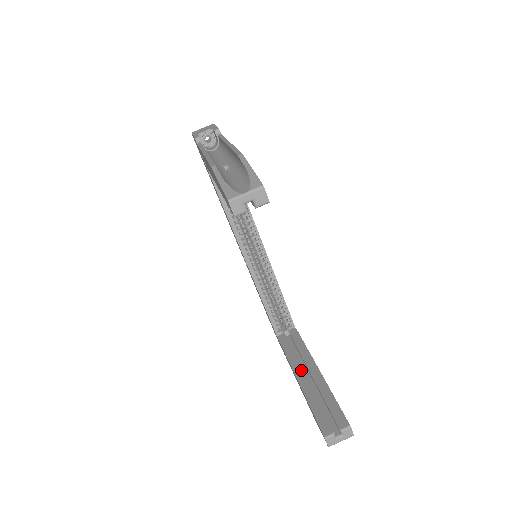
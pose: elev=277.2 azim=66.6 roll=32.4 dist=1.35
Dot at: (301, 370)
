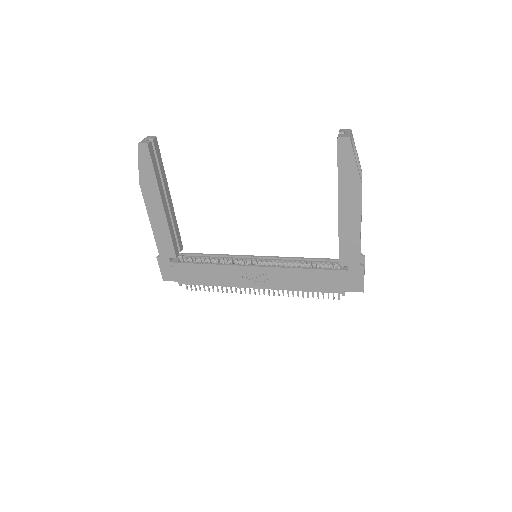
Dot at: occluded
